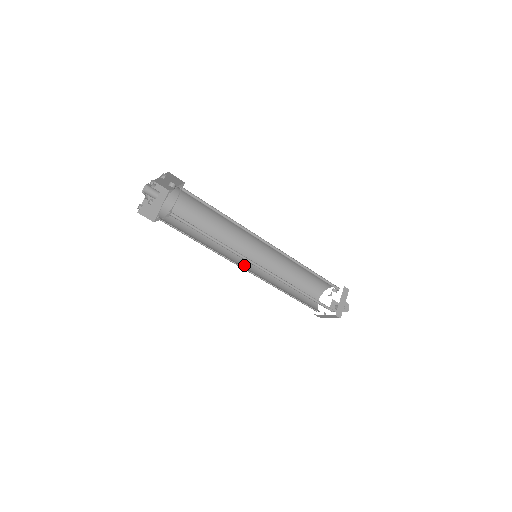
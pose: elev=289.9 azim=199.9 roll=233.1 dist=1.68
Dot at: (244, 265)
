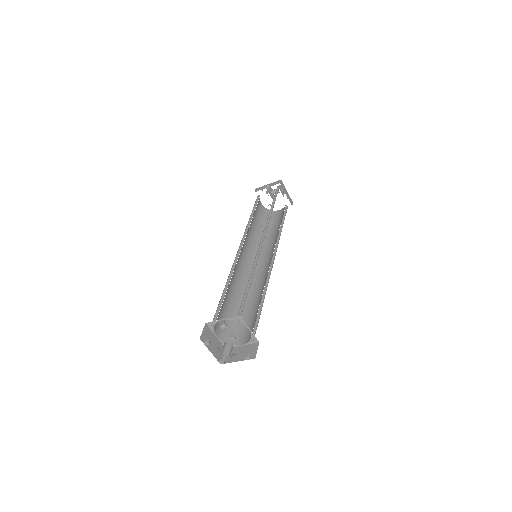
Dot at: (250, 267)
